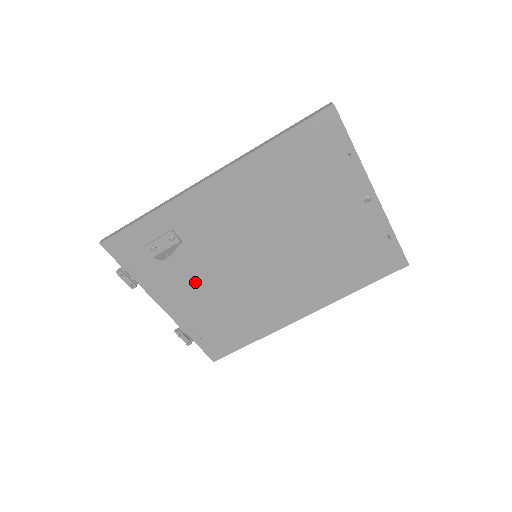
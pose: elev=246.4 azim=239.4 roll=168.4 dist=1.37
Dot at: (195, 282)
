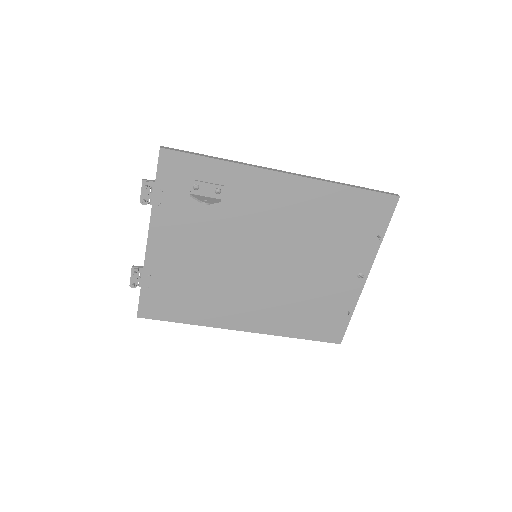
Dot at: (195, 239)
